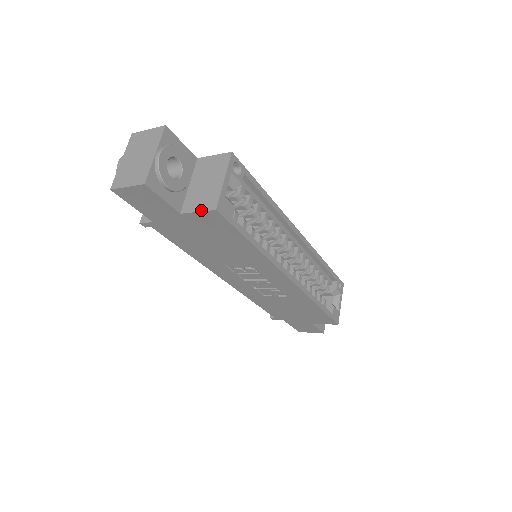
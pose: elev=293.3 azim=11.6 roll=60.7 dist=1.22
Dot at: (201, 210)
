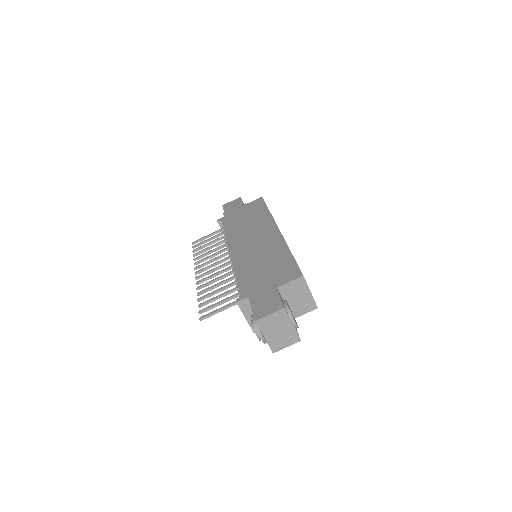
Dot at: (307, 312)
